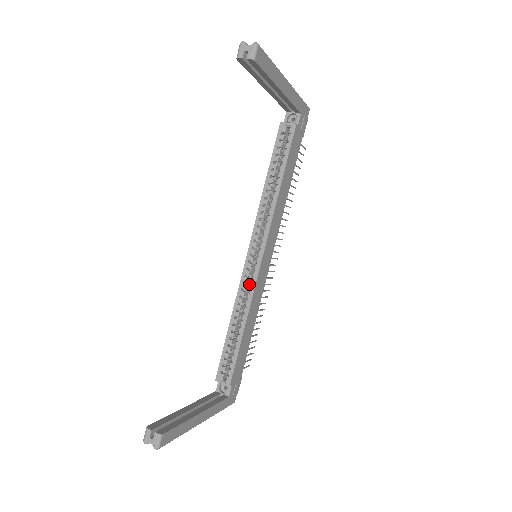
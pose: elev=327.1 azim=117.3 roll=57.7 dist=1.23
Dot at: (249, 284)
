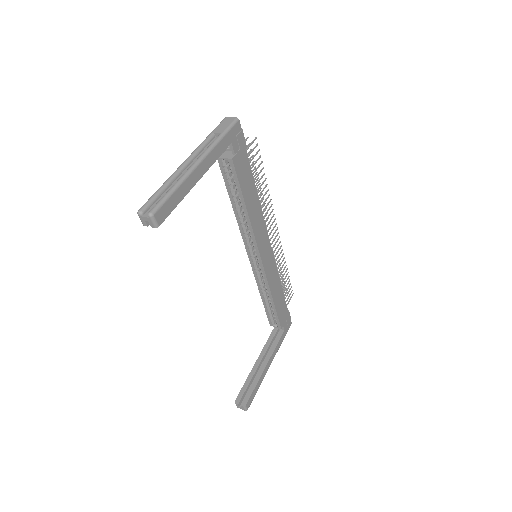
Dot at: occluded
